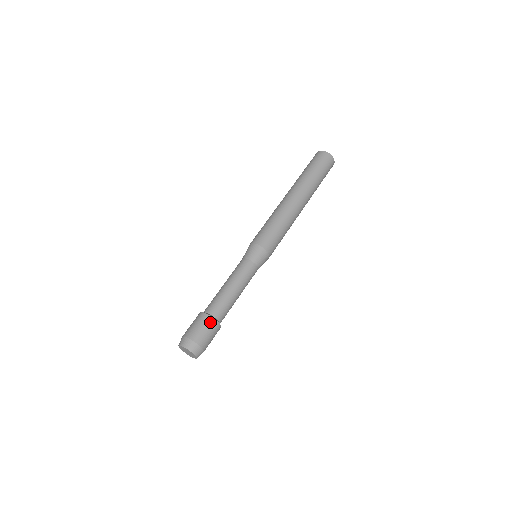
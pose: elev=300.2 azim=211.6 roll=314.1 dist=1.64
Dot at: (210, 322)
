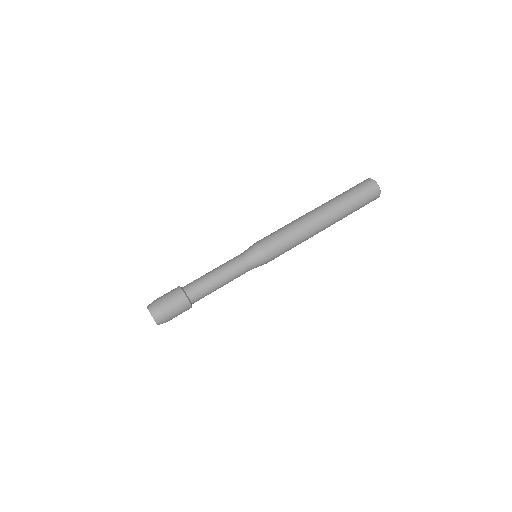
Dot at: (178, 292)
